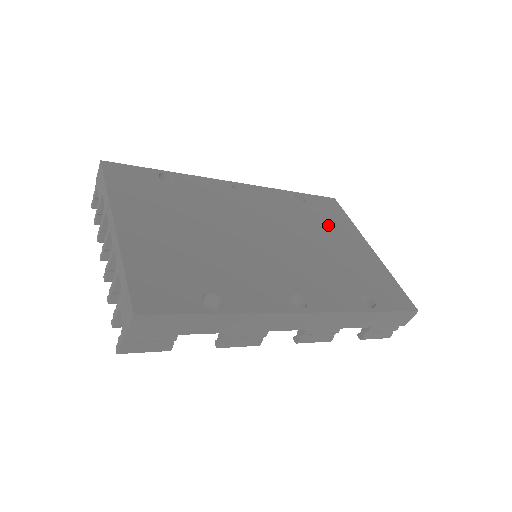
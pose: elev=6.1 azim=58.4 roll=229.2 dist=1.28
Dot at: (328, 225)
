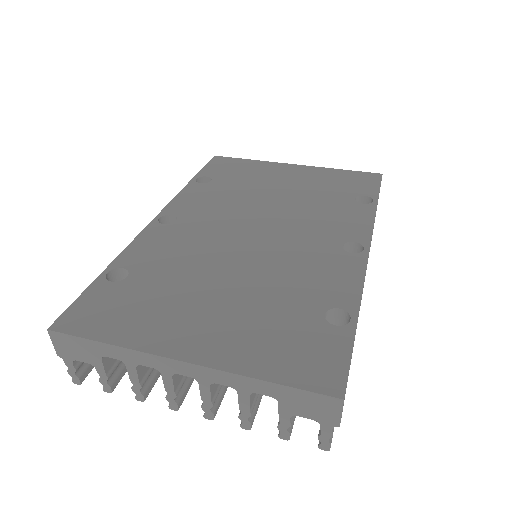
Dot at: (252, 178)
